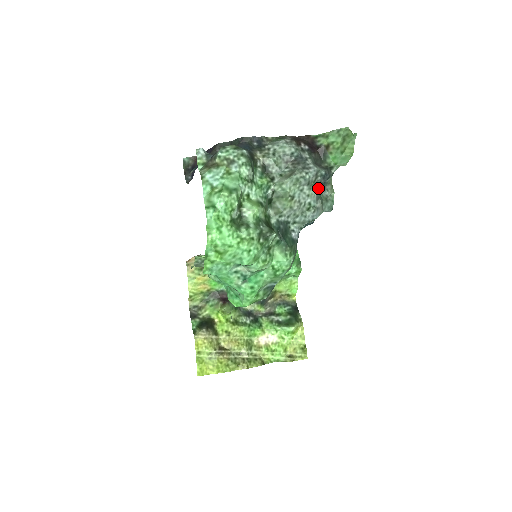
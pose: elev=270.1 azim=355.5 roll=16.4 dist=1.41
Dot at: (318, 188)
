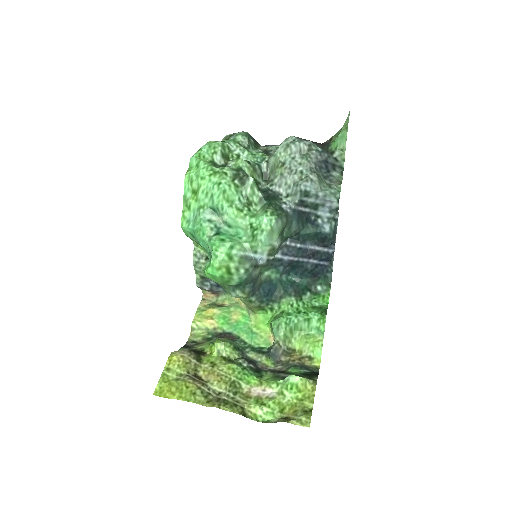
Dot at: (314, 163)
